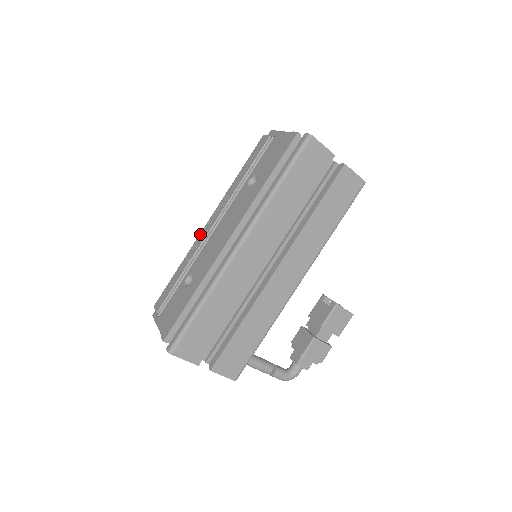
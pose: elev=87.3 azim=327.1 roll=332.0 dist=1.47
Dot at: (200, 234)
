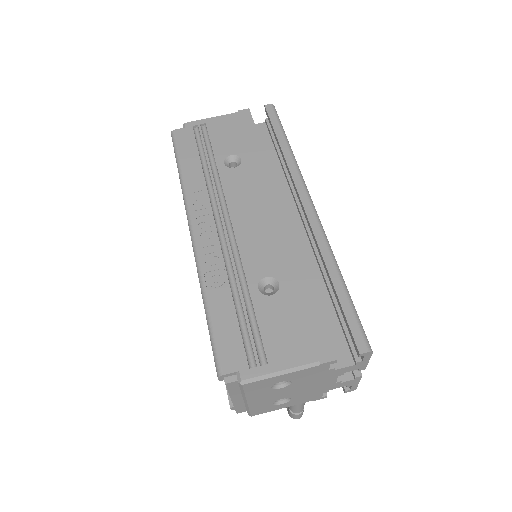
Dot at: (199, 247)
